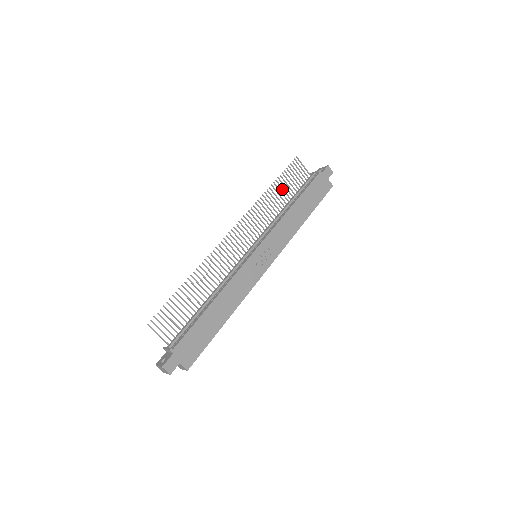
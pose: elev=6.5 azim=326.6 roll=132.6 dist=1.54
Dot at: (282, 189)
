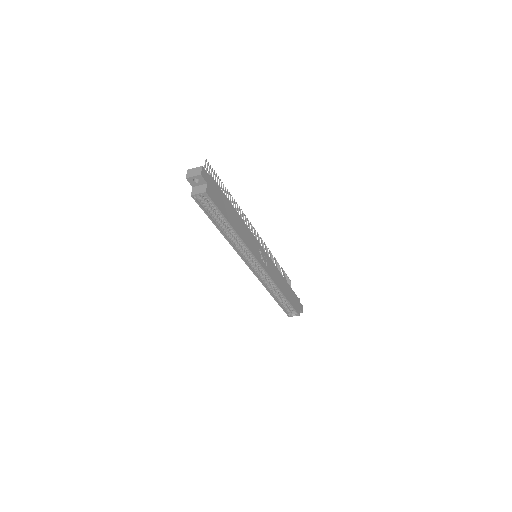
Dot at: occluded
